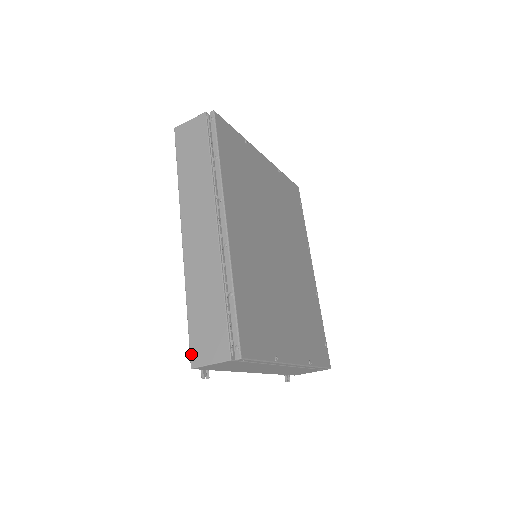
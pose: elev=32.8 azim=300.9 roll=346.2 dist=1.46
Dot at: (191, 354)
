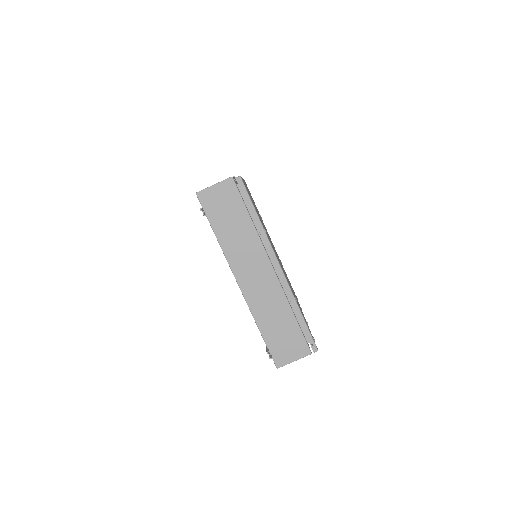
Dot at: occluded
